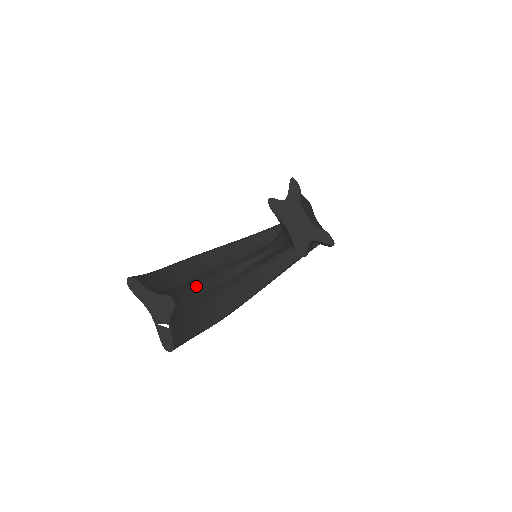
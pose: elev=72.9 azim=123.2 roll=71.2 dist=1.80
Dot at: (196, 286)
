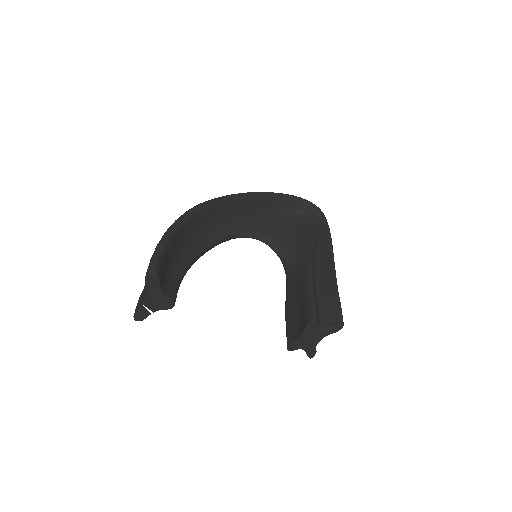
Dot at: (193, 261)
